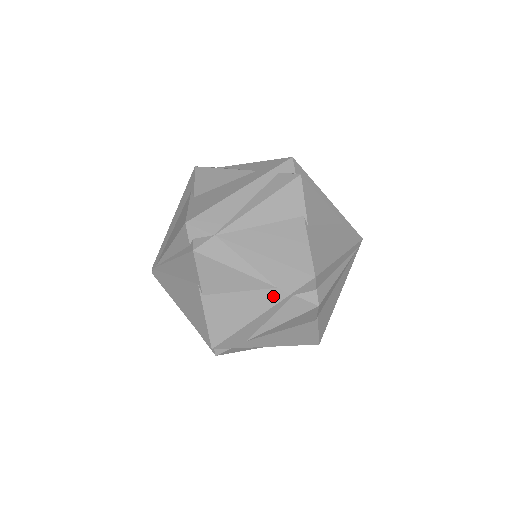
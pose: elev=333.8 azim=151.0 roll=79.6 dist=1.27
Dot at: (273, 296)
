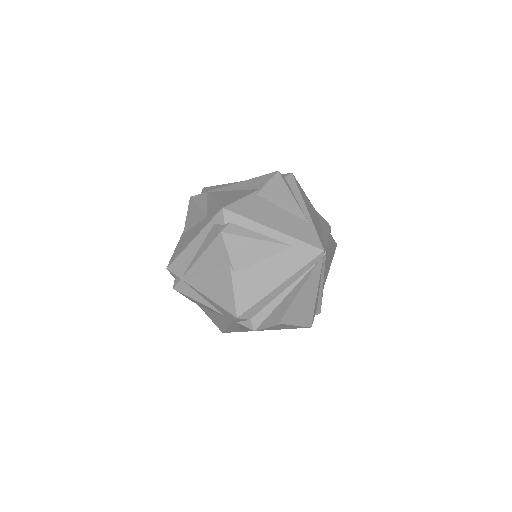
Dot at: (227, 319)
